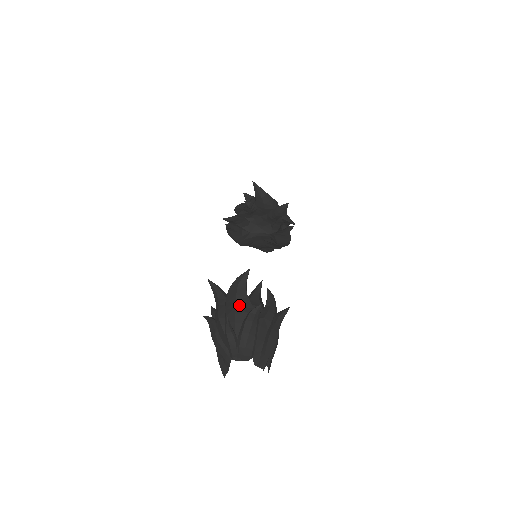
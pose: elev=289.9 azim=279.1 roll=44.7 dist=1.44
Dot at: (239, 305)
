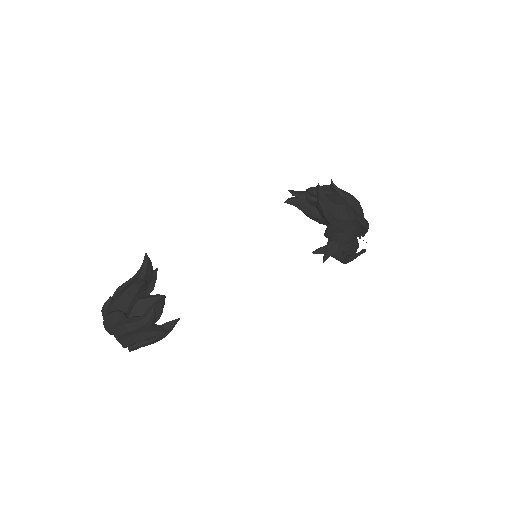
Dot at: (122, 298)
